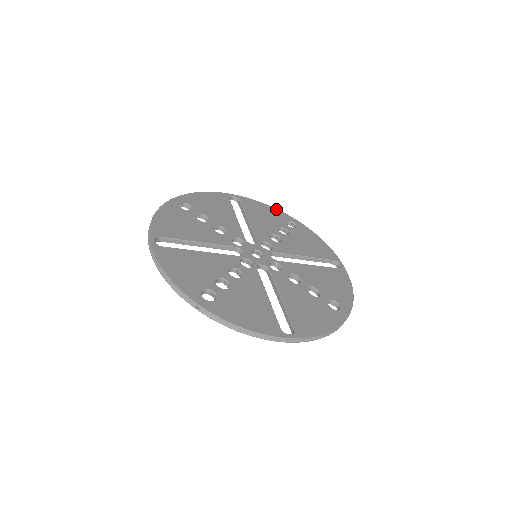
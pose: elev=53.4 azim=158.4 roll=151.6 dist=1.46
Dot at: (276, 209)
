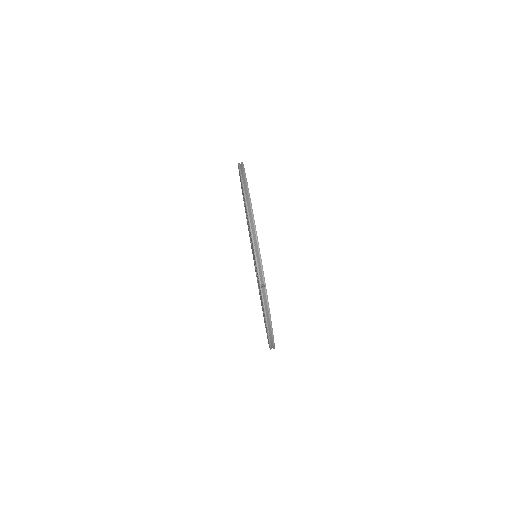
Dot at: occluded
